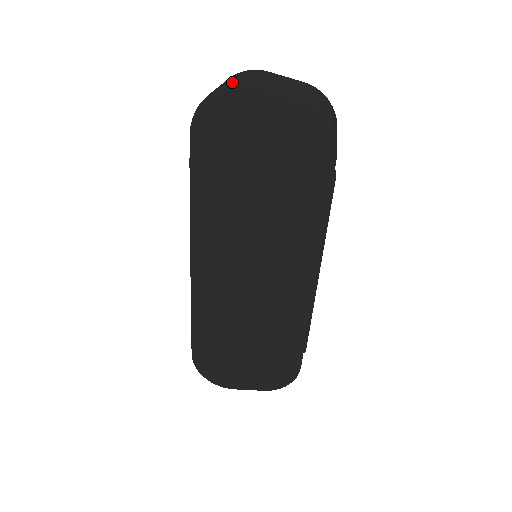
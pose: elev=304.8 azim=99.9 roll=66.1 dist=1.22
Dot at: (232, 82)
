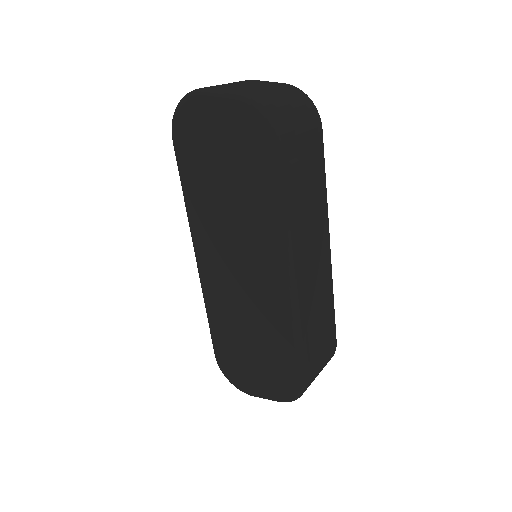
Dot at: occluded
